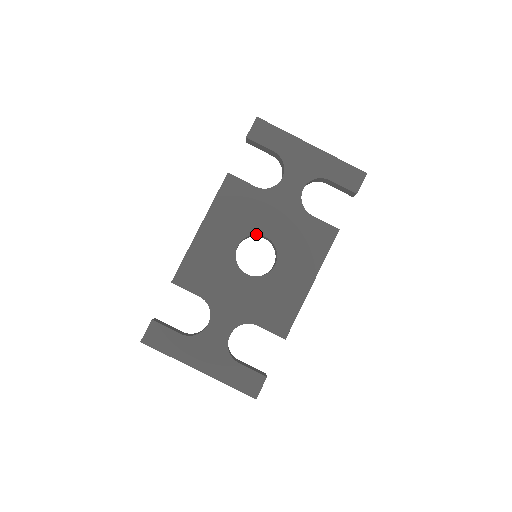
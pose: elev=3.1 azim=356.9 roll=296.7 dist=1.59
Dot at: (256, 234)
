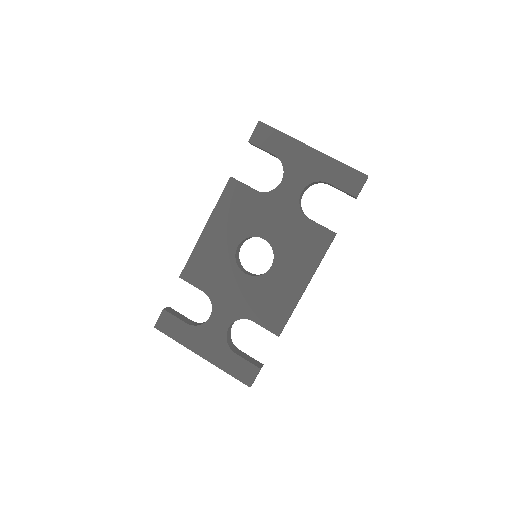
Dot at: (255, 236)
